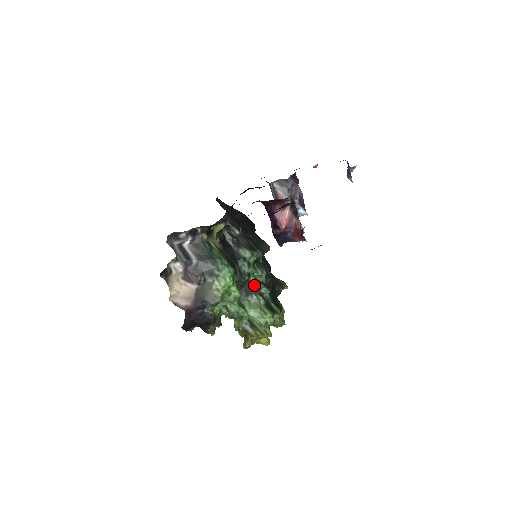
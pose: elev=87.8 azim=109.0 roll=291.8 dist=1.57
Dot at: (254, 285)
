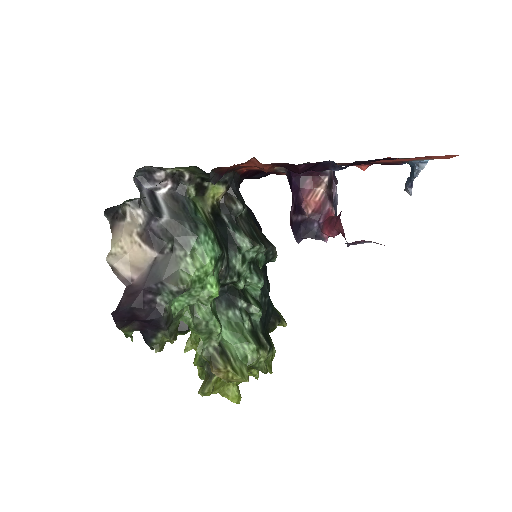
Dot at: (242, 297)
